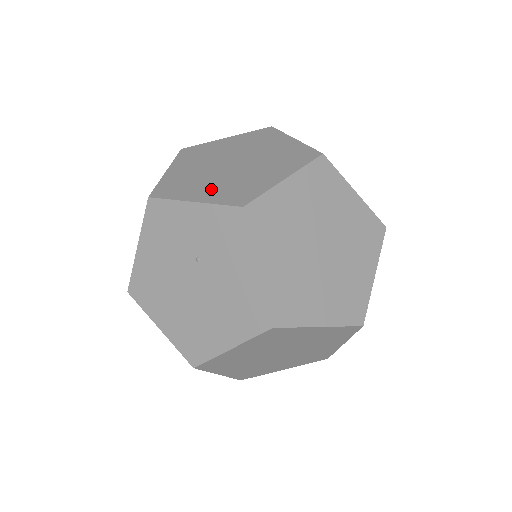
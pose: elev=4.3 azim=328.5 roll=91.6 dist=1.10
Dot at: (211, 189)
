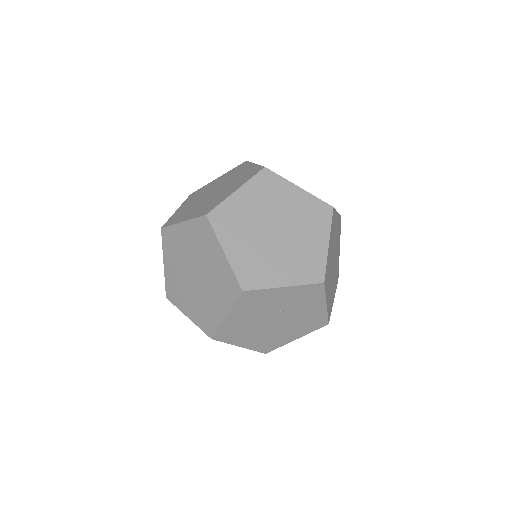
Dot at: (286, 269)
